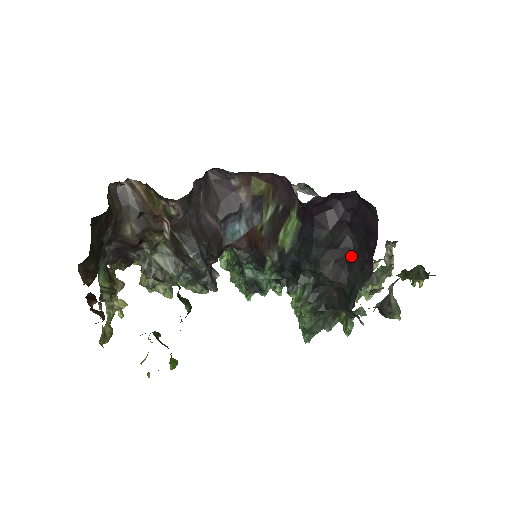
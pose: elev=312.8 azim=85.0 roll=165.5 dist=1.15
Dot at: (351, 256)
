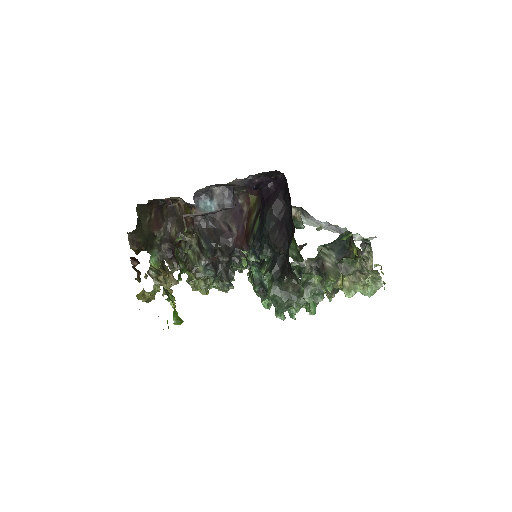
Dot at: (288, 224)
